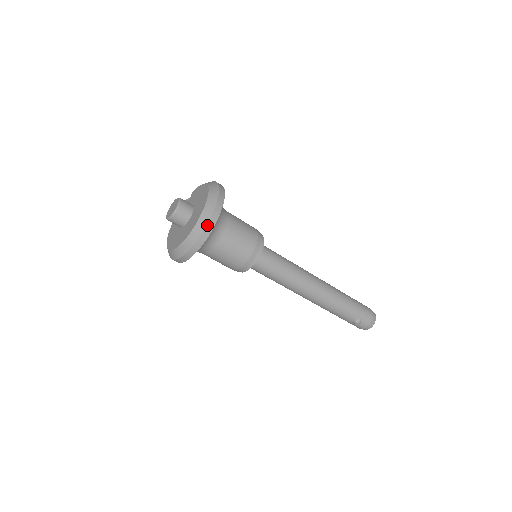
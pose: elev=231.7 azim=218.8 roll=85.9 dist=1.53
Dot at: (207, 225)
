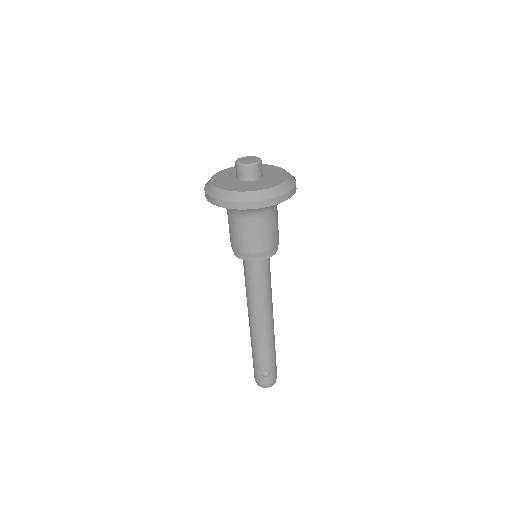
Dot at: (281, 196)
